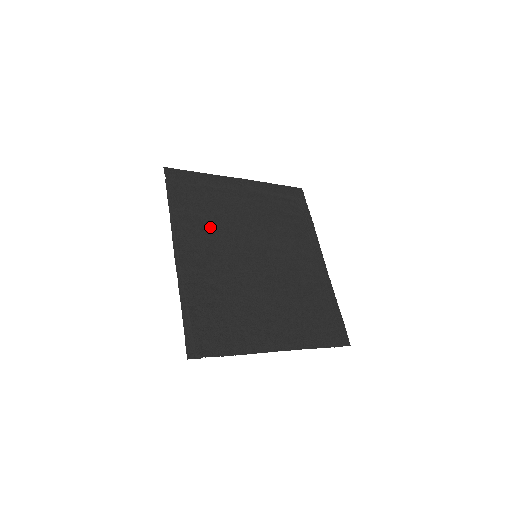
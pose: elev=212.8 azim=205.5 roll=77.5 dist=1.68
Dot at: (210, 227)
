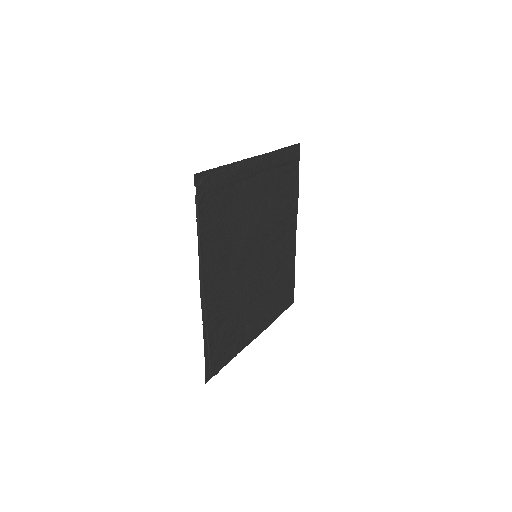
Dot at: (228, 242)
